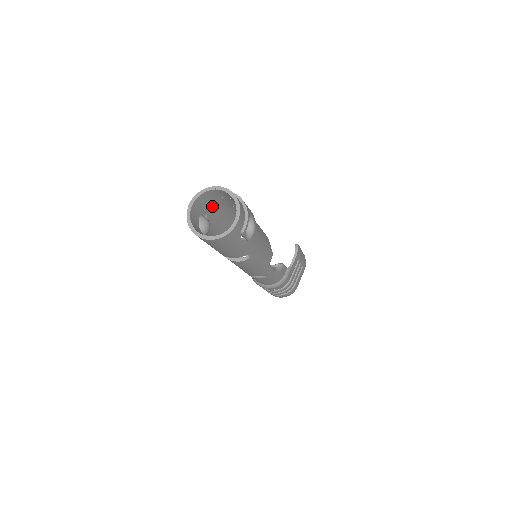
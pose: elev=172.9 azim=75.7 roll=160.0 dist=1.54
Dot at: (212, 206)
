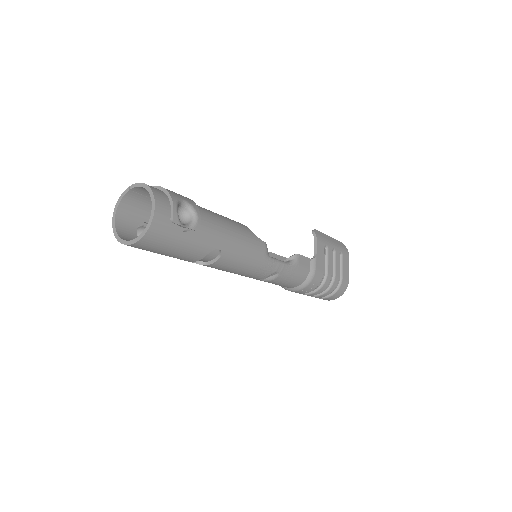
Dot at: (150, 213)
